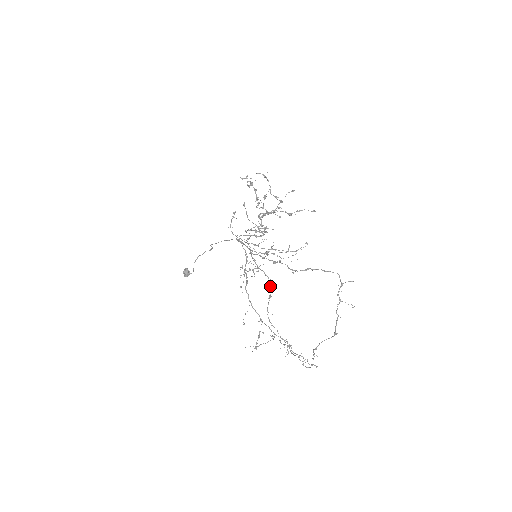
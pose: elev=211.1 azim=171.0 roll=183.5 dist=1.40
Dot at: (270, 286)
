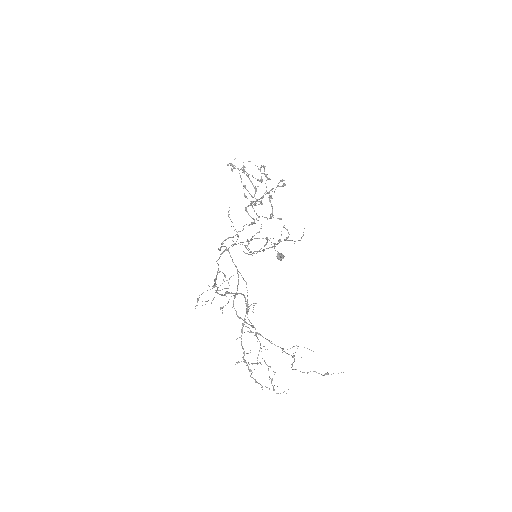
Dot at: (247, 299)
